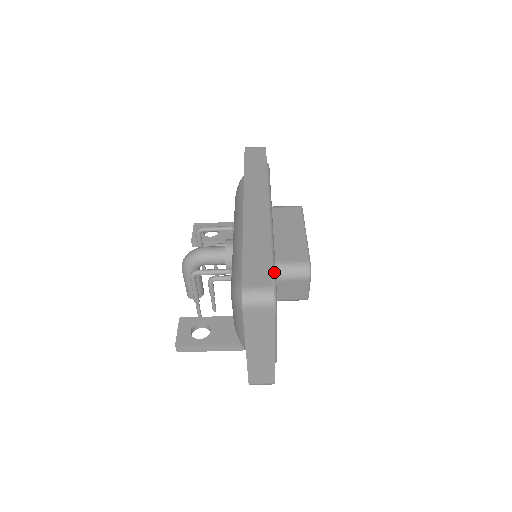
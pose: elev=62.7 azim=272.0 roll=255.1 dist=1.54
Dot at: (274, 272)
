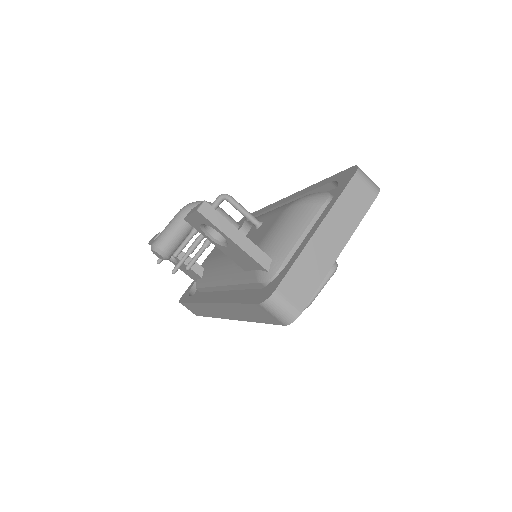
Dot at: occluded
